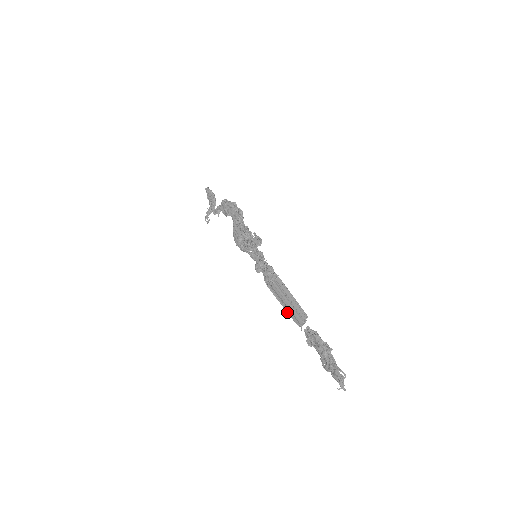
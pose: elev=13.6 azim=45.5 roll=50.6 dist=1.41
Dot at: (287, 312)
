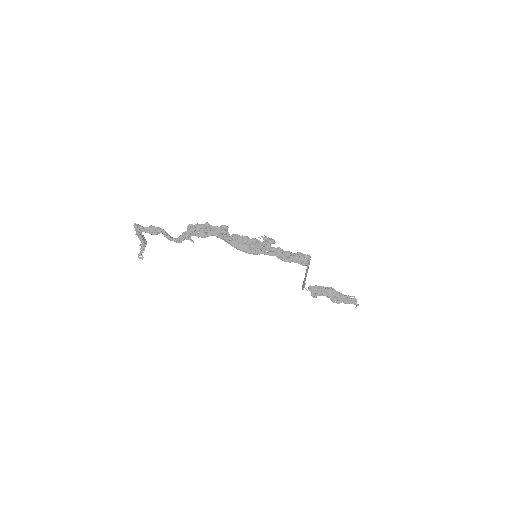
Dot at: (304, 281)
